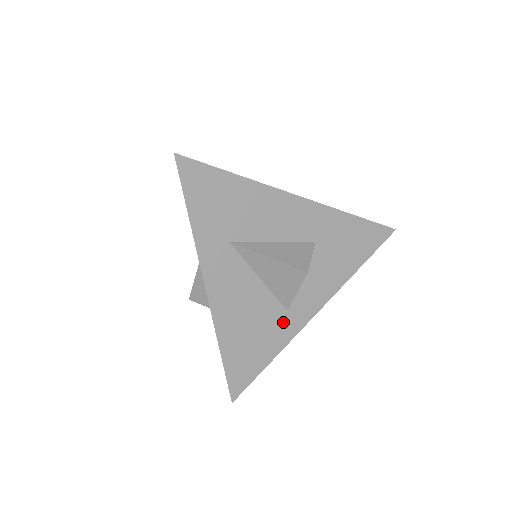
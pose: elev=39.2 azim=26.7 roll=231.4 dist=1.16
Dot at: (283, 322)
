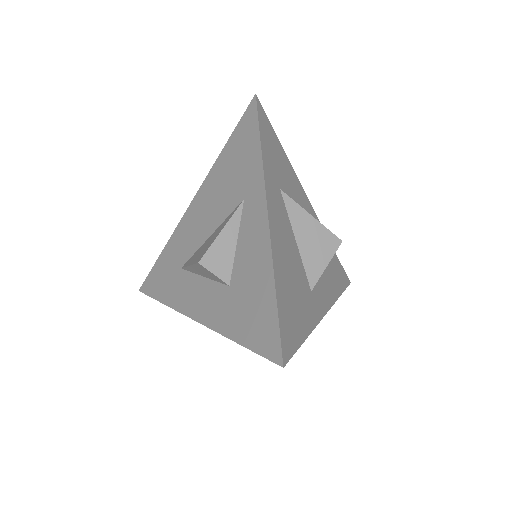
Dot at: (310, 301)
